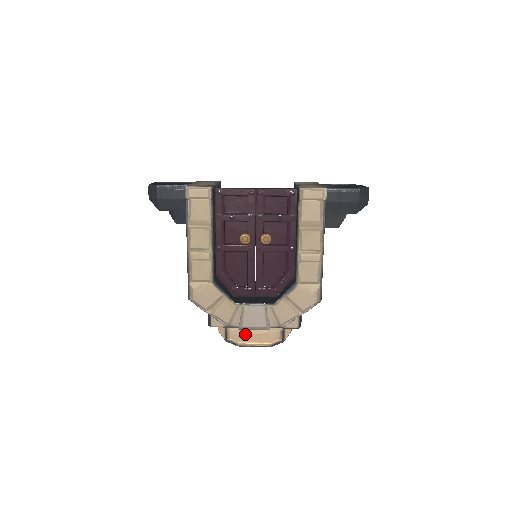
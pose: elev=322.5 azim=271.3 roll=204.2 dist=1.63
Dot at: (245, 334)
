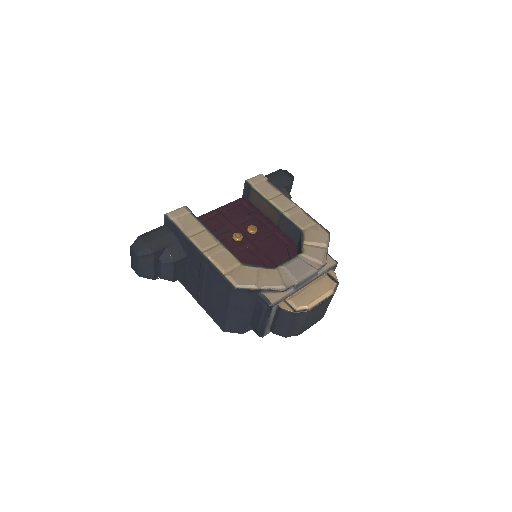
Dot at: (305, 295)
